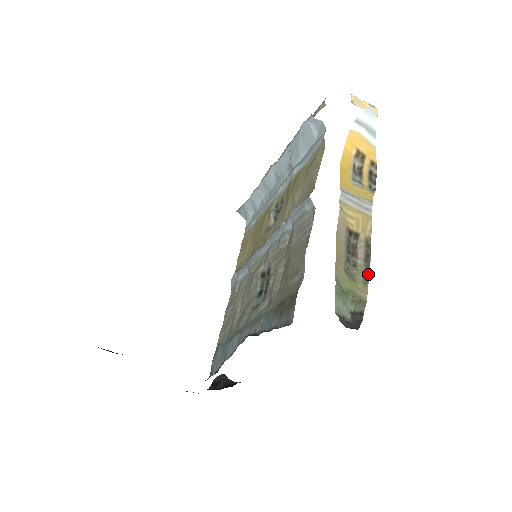
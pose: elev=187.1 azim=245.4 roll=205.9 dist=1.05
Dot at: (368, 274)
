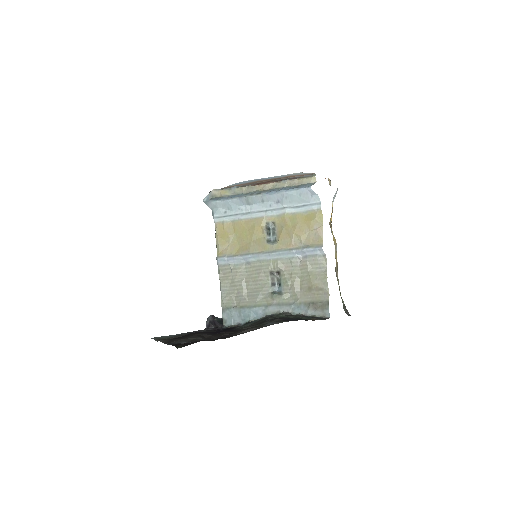
Dot at: occluded
